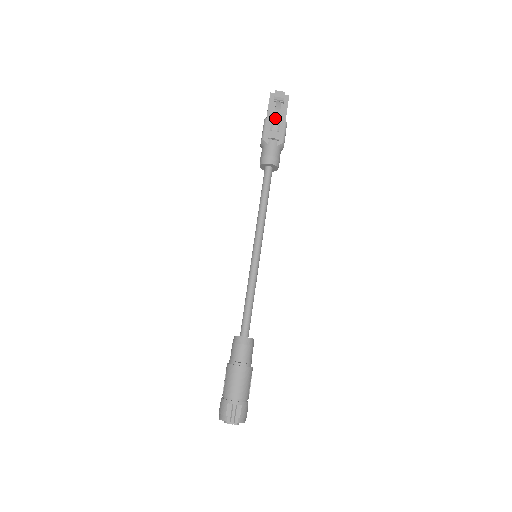
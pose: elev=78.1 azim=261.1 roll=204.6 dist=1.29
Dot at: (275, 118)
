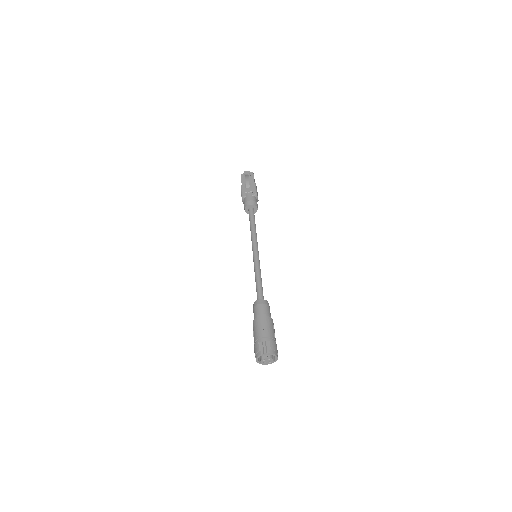
Dot at: (246, 181)
